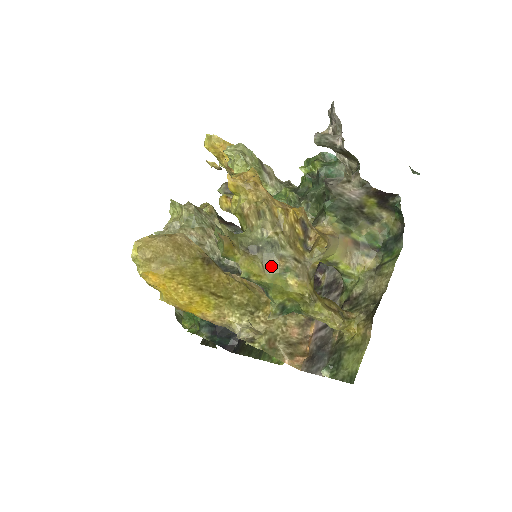
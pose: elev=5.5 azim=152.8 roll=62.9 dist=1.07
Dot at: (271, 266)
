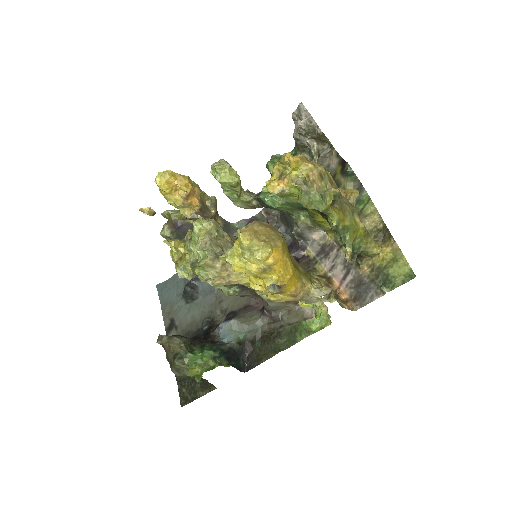
Dot at: (346, 211)
